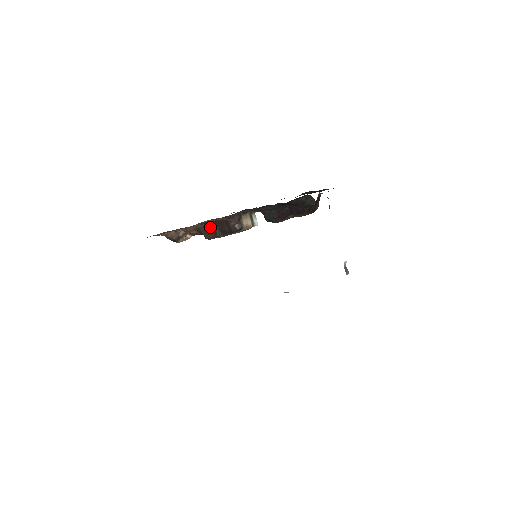
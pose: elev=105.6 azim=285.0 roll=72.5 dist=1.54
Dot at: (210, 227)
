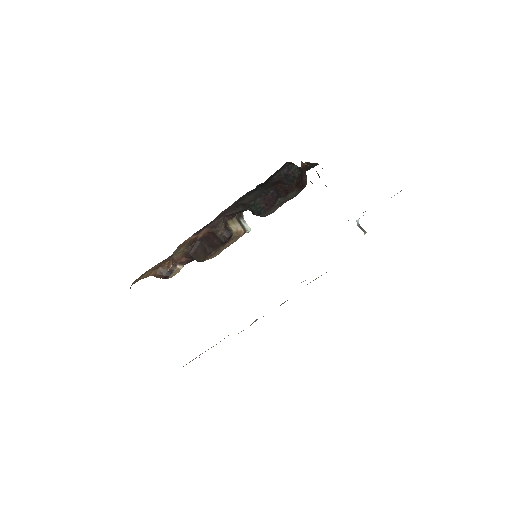
Dot at: (198, 247)
